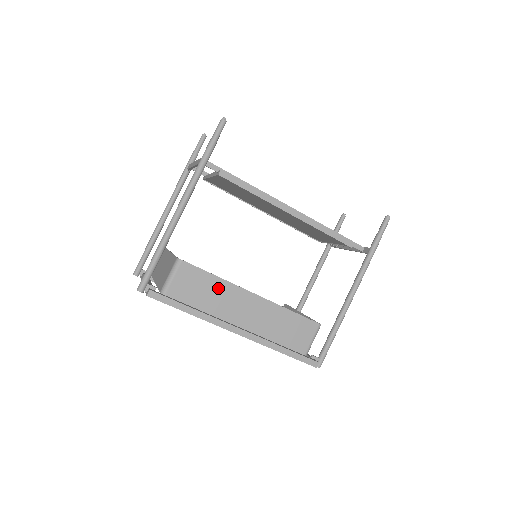
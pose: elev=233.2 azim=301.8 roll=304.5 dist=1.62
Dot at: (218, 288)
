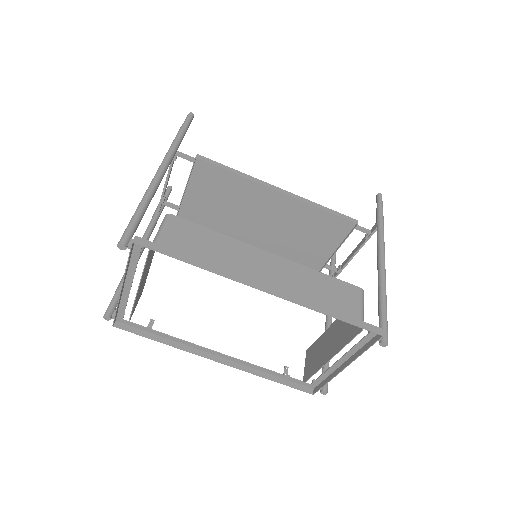
Dot at: (223, 245)
